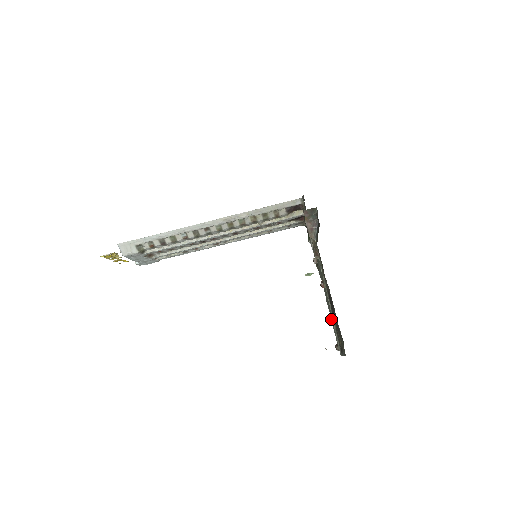
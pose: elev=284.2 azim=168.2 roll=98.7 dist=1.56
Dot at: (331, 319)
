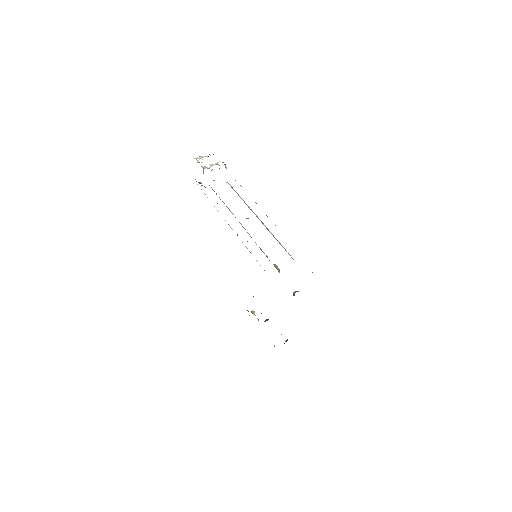
Dot at: occluded
